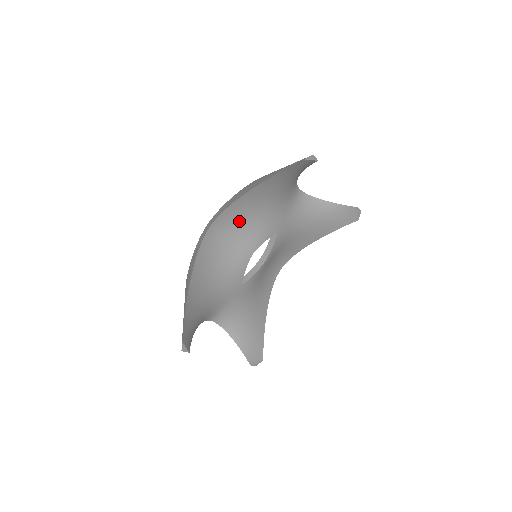
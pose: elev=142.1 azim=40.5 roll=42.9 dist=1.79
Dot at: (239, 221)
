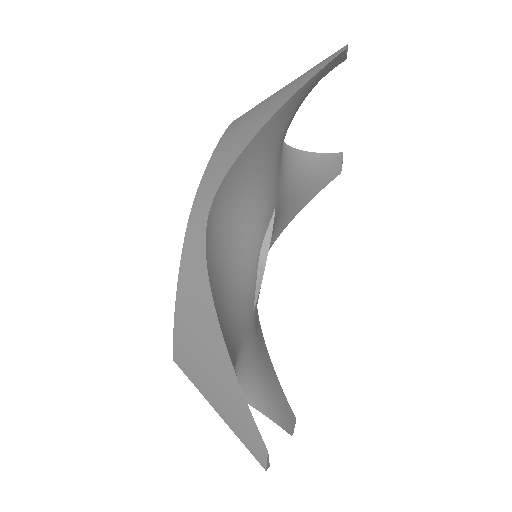
Dot at: (240, 195)
